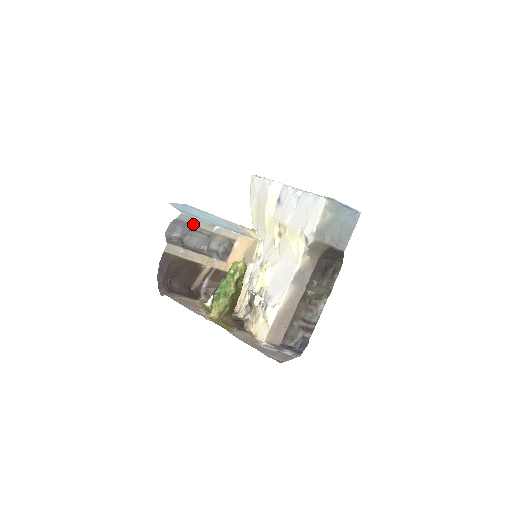
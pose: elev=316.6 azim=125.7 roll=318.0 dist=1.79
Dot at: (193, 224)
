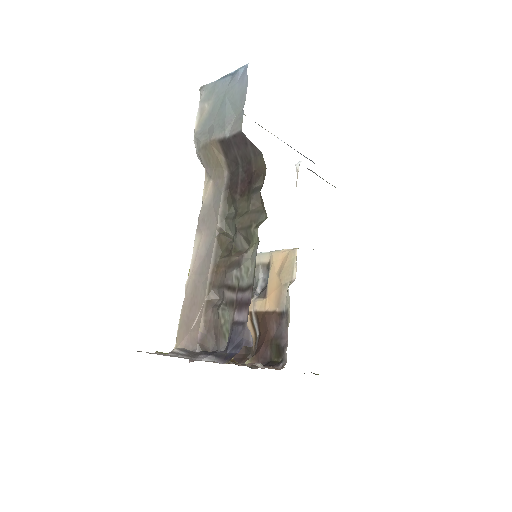
Dot at: occluded
